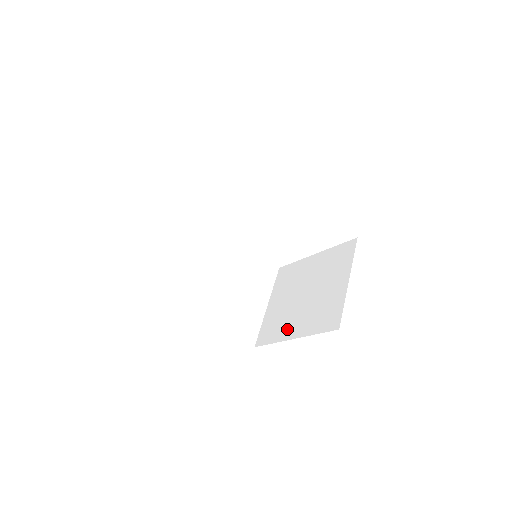
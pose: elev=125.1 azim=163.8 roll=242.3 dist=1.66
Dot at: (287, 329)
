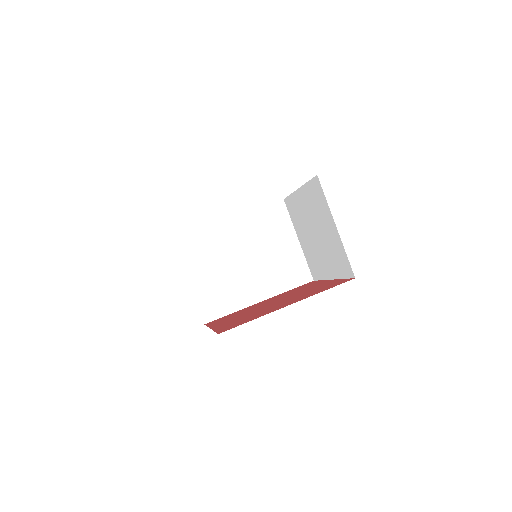
Dot at: (323, 269)
